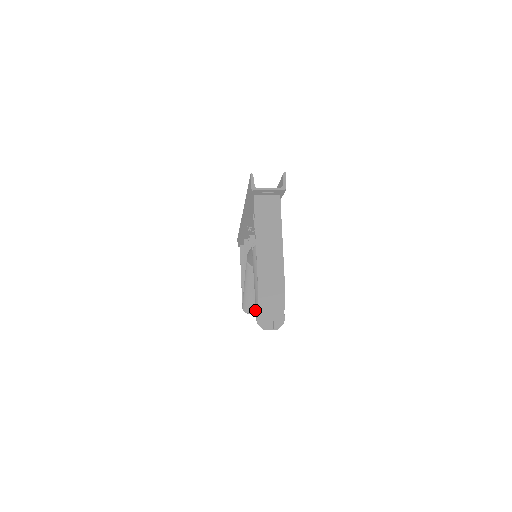
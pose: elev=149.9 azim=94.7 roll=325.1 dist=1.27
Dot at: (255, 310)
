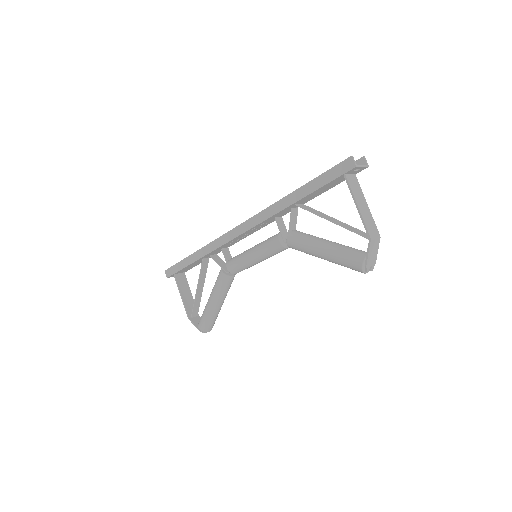
Dot at: (212, 327)
